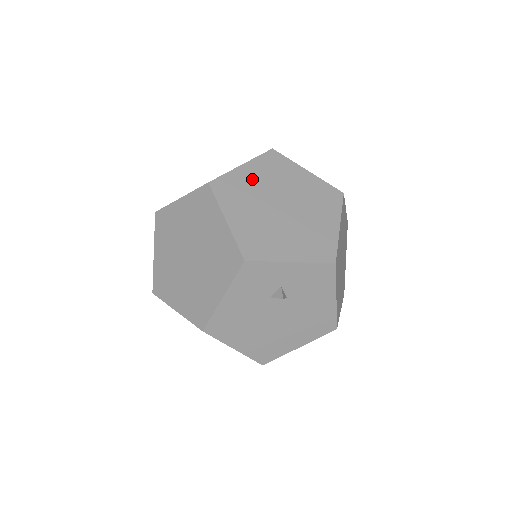
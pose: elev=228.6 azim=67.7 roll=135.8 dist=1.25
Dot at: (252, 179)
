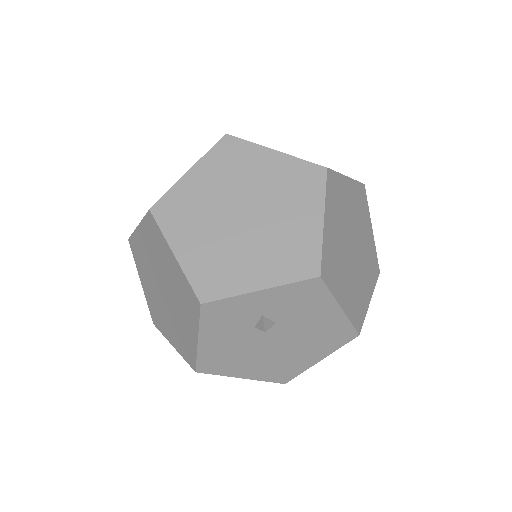
Dot at: (202, 187)
